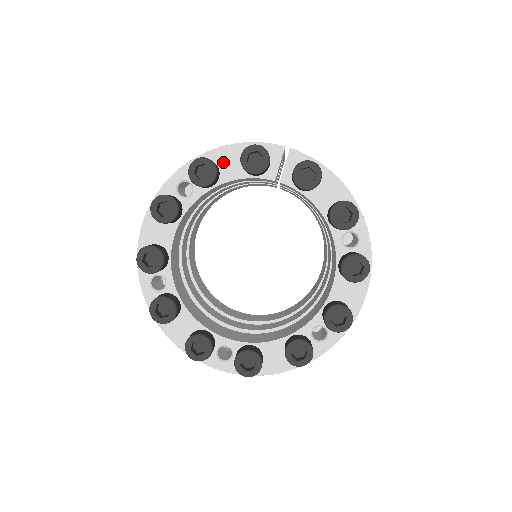
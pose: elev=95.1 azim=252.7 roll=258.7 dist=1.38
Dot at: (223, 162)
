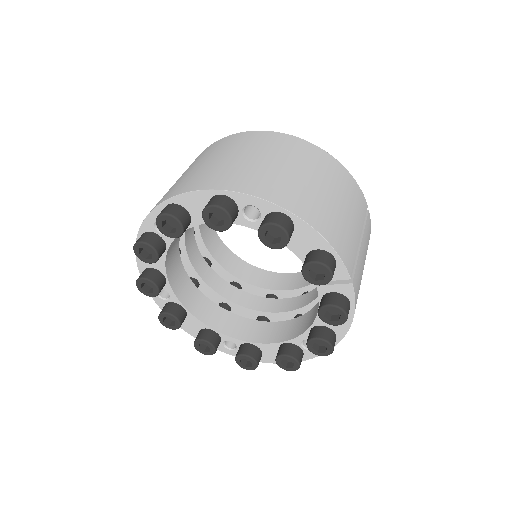
Dot at: (300, 235)
